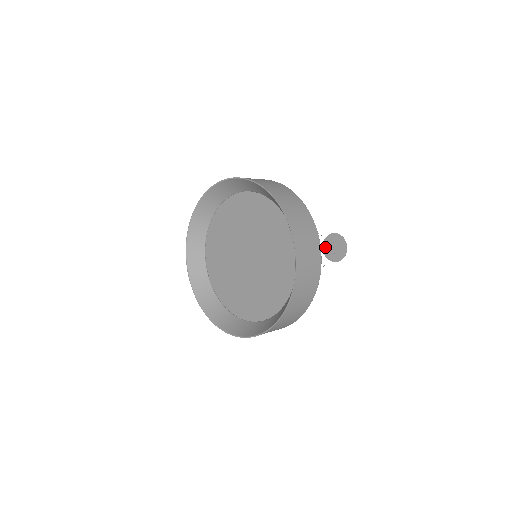
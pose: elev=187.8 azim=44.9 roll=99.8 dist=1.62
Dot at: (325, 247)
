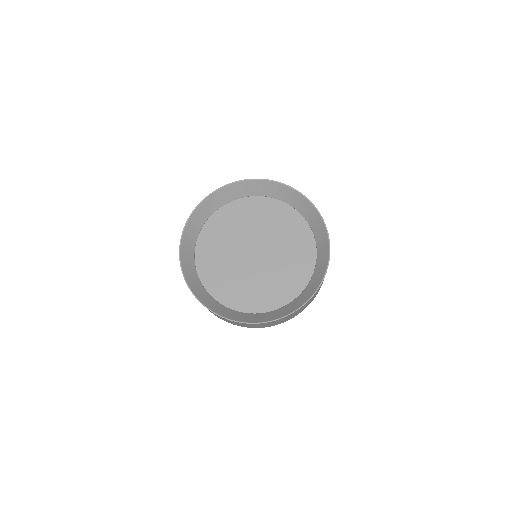
Dot at: occluded
